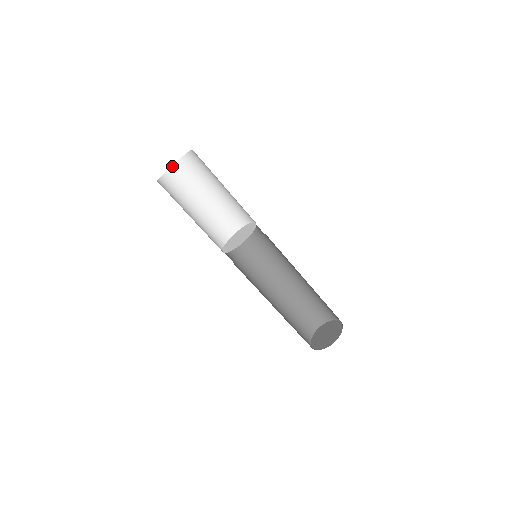
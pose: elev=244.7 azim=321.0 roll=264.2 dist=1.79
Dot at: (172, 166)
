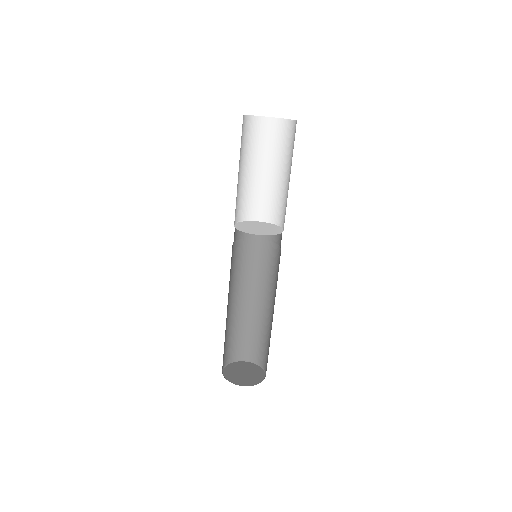
Dot at: (283, 119)
